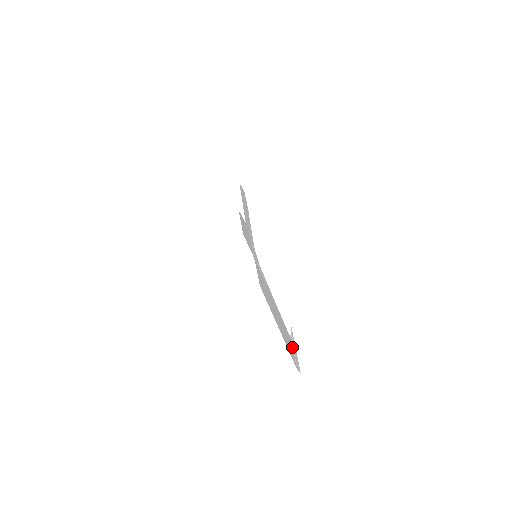
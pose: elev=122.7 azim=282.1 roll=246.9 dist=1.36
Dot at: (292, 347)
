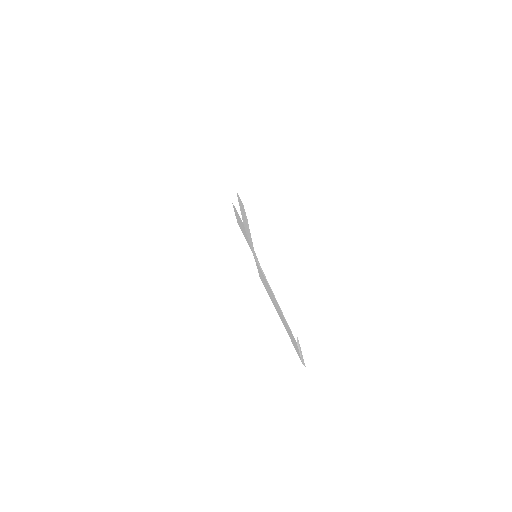
Dot at: (298, 349)
